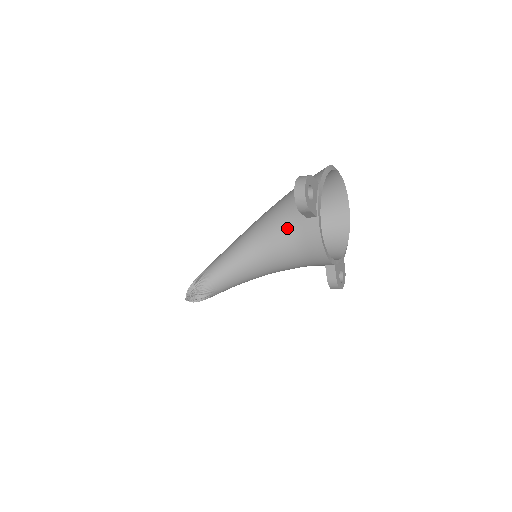
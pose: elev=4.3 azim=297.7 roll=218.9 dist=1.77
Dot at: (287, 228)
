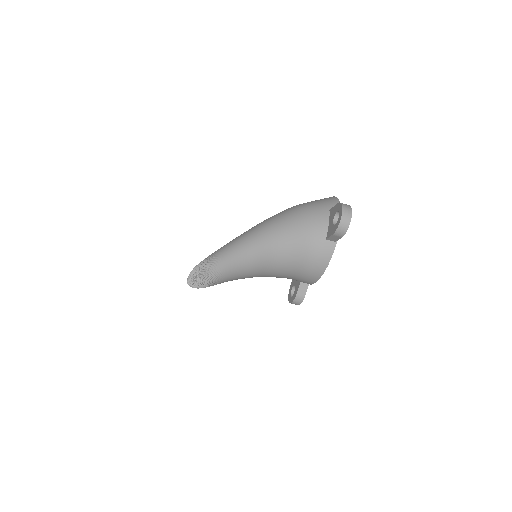
Dot at: (305, 242)
